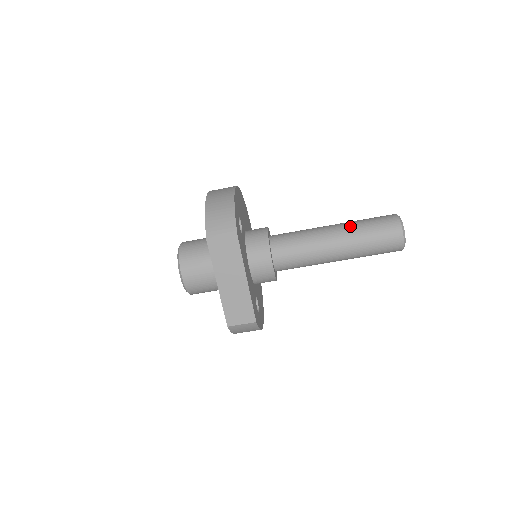
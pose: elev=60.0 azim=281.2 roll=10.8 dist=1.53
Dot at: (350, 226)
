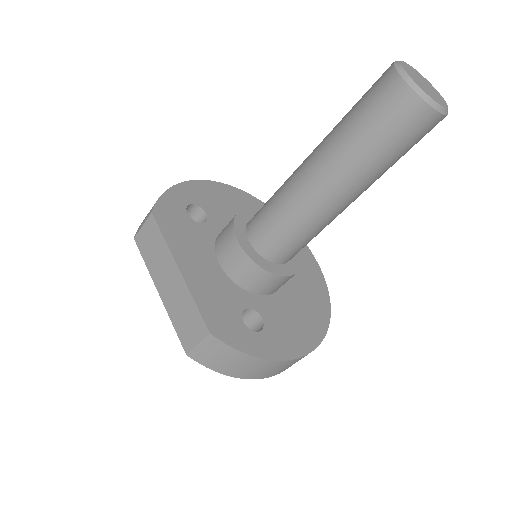
Dot at: (330, 132)
